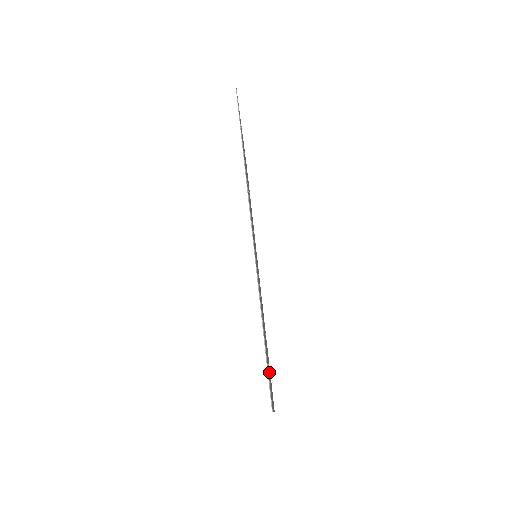
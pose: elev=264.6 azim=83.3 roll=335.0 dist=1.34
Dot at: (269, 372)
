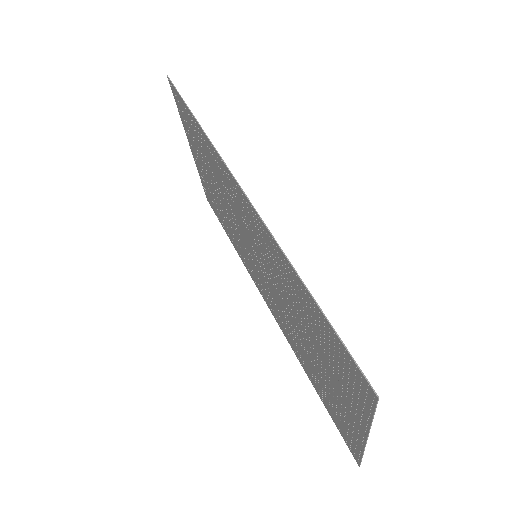
Dot at: (334, 387)
